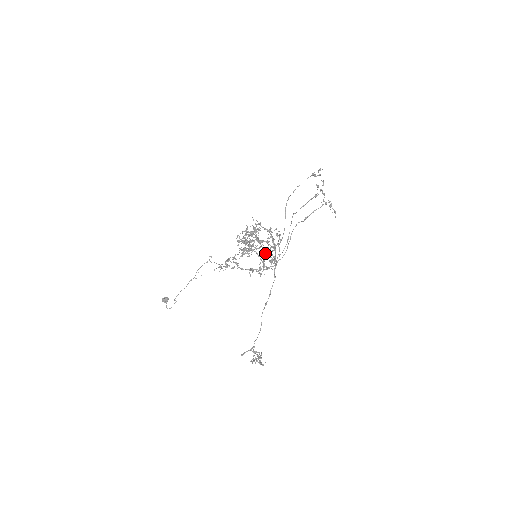
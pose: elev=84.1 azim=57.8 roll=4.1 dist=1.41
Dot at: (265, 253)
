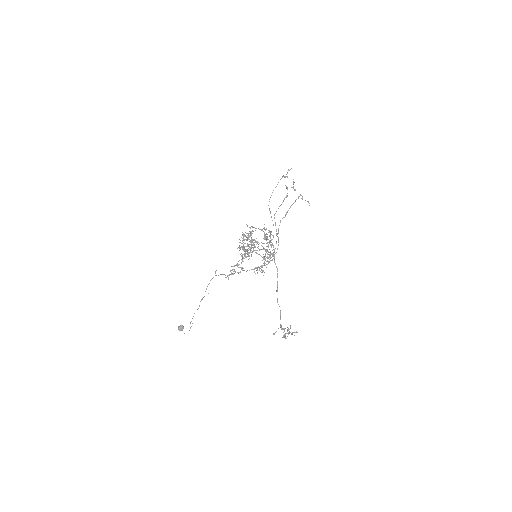
Dot at: occluded
